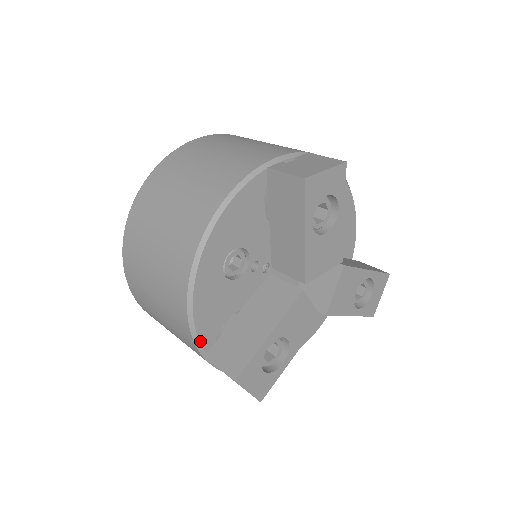
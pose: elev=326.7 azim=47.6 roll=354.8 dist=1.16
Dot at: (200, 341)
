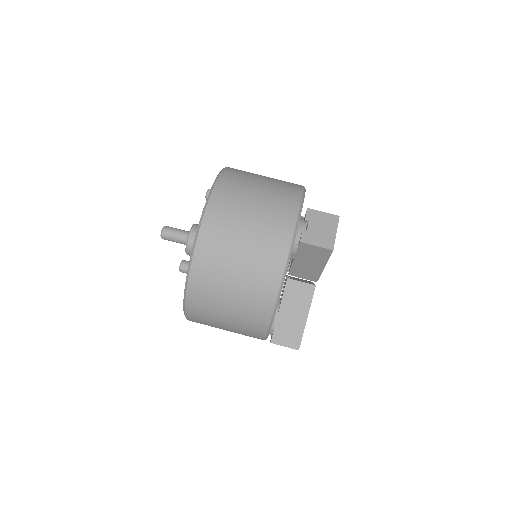
Dot at: occluded
